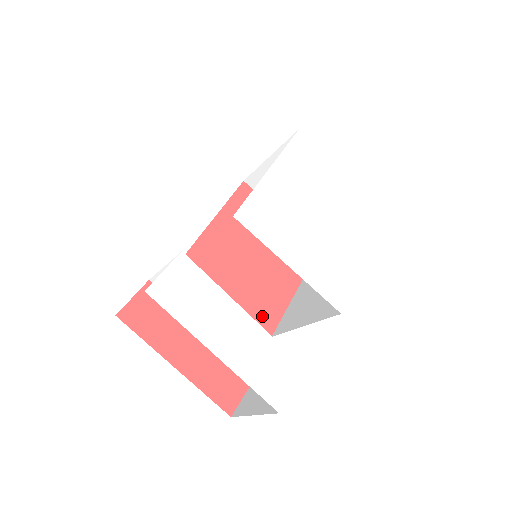
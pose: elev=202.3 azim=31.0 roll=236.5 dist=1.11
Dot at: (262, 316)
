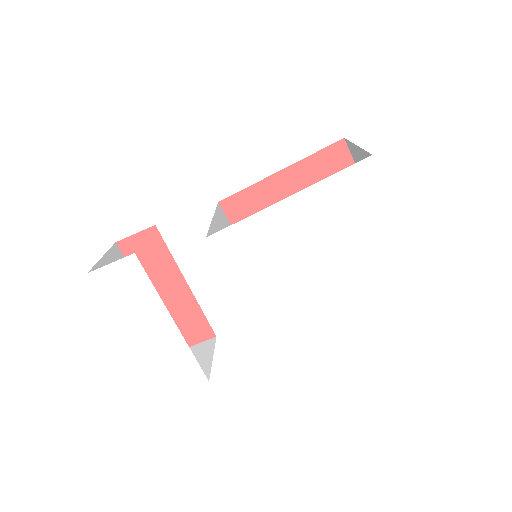
Dot at: occluded
